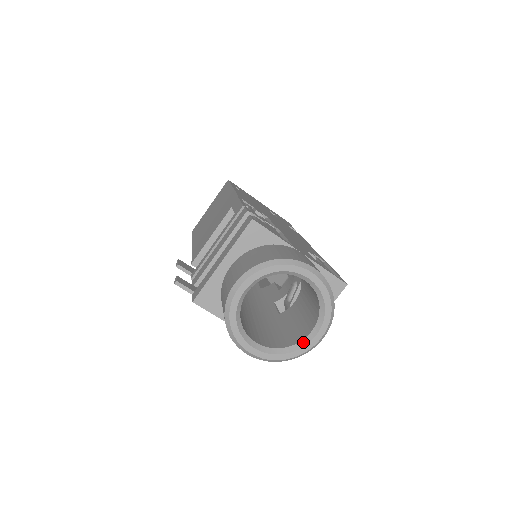
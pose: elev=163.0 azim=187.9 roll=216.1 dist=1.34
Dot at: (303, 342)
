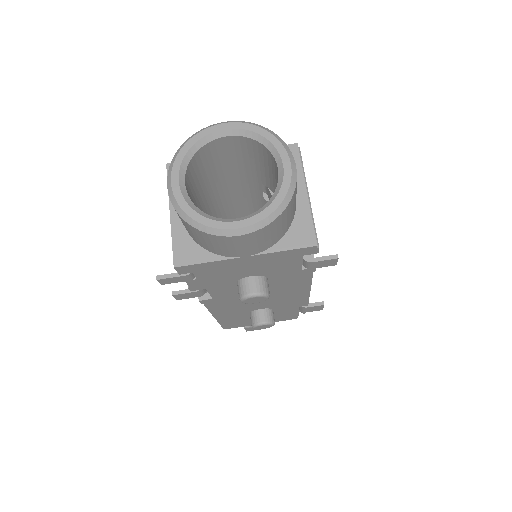
Dot at: (279, 182)
